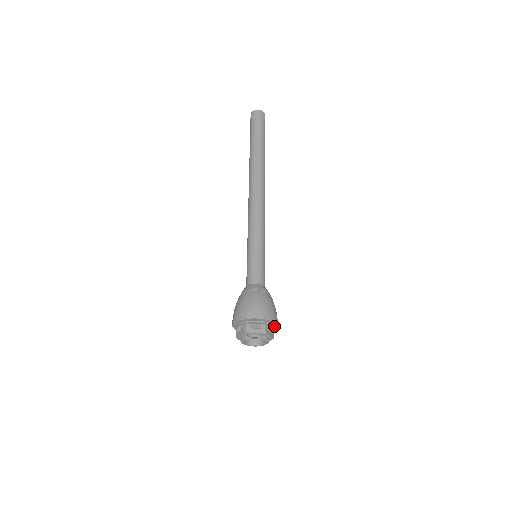
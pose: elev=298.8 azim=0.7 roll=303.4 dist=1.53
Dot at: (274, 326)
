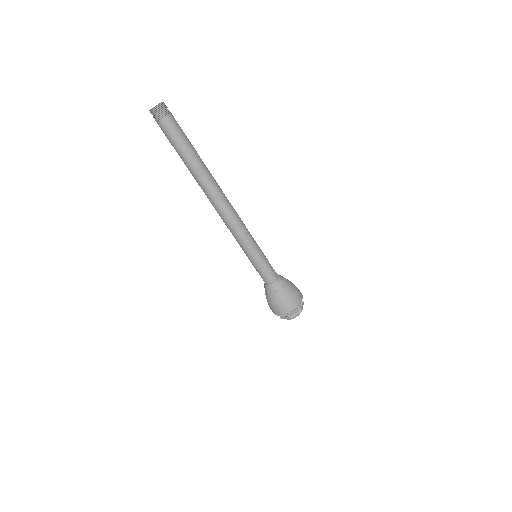
Dot at: occluded
